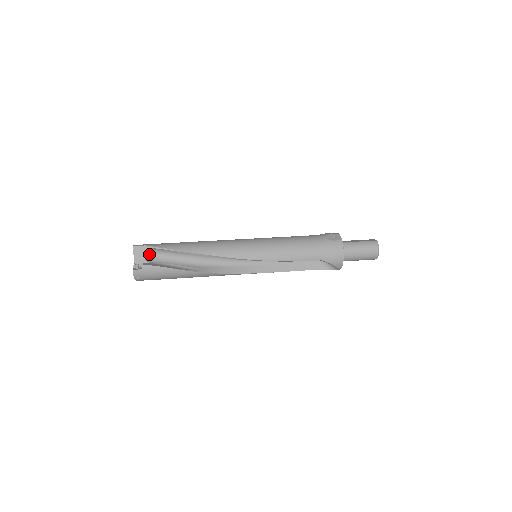
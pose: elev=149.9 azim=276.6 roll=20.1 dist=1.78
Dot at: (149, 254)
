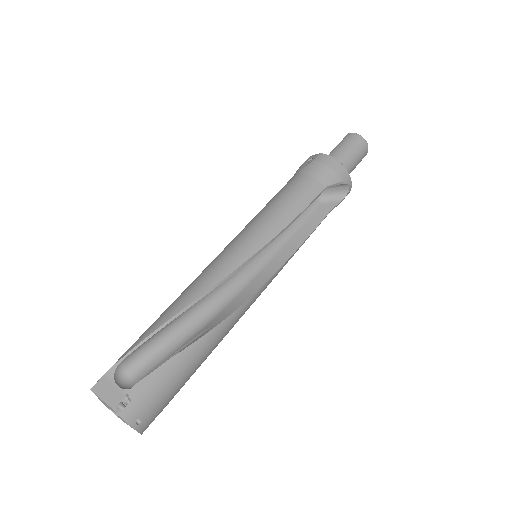
Dot at: (124, 380)
